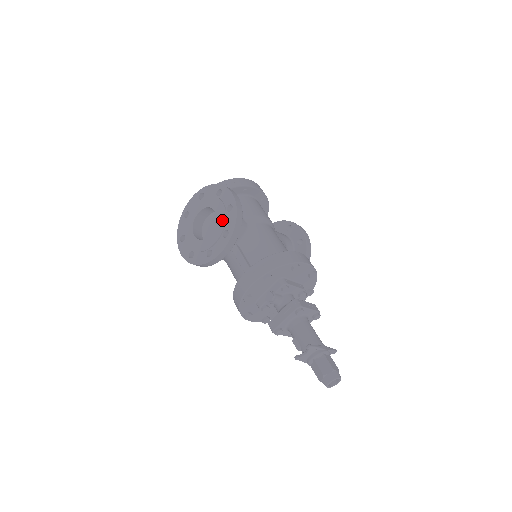
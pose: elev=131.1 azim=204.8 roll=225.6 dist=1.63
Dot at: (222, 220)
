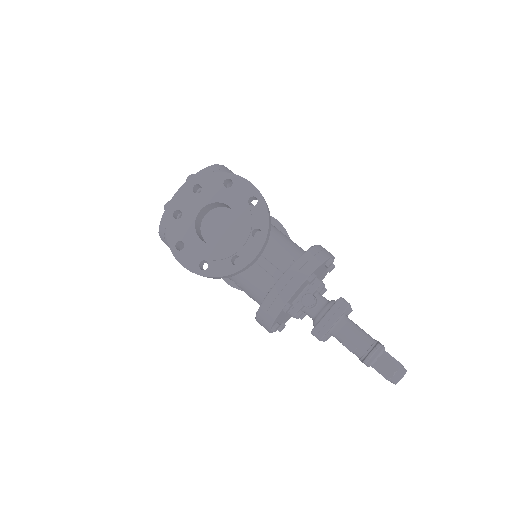
Dot at: (246, 217)
